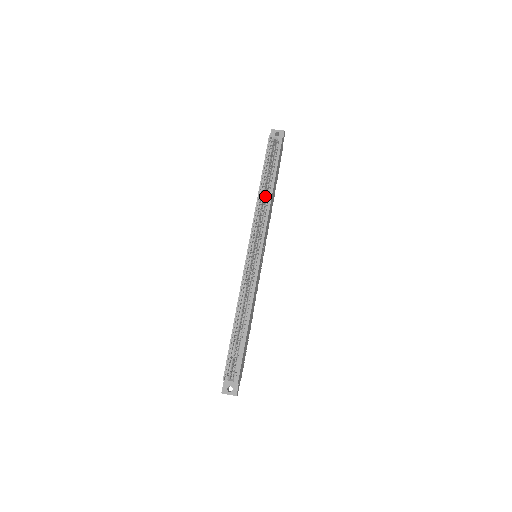
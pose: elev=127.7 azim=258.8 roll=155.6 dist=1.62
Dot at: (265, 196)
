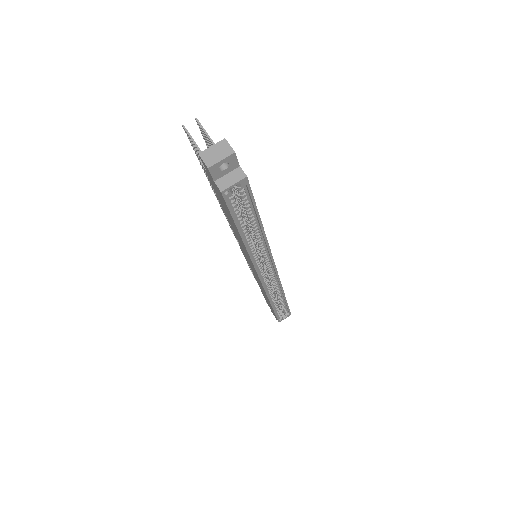
Dot at: occluded
